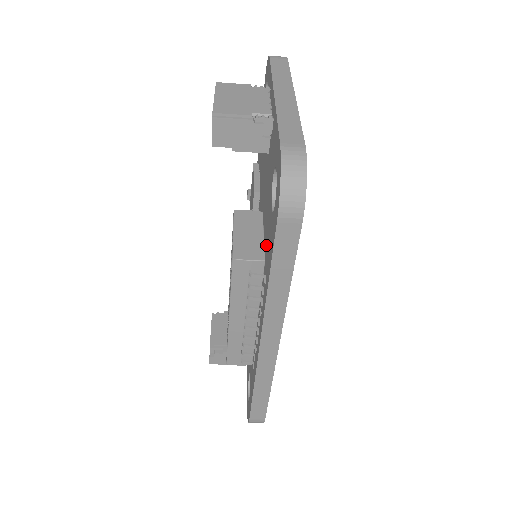
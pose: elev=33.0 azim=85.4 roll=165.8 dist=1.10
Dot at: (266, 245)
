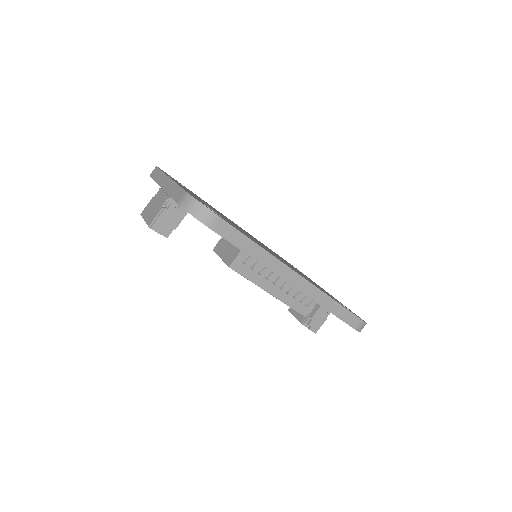
Dot at: occluded
